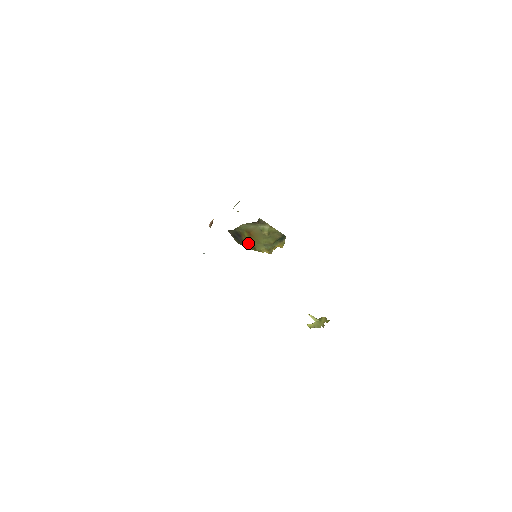
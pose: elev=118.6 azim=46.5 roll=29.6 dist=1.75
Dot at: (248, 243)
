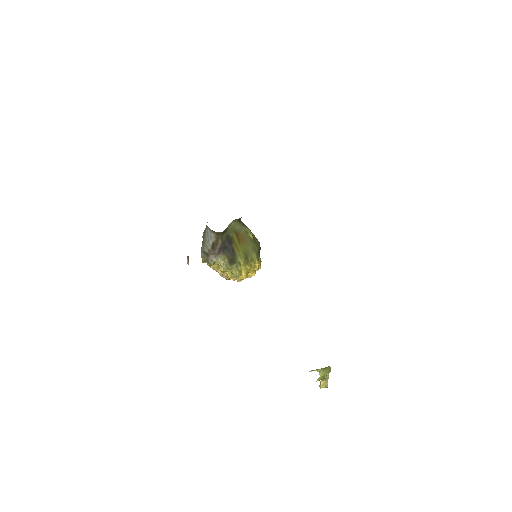
Dot at: (239, 253)
